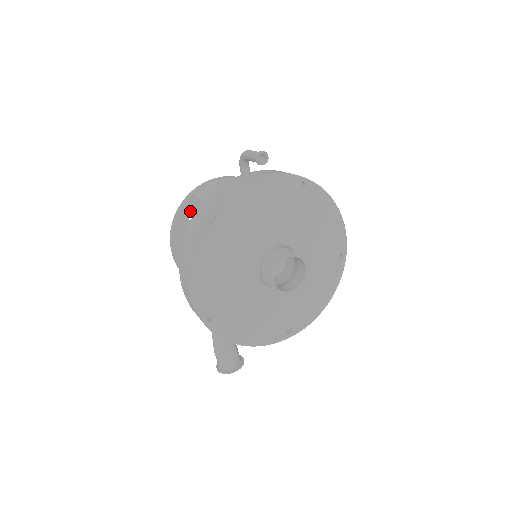
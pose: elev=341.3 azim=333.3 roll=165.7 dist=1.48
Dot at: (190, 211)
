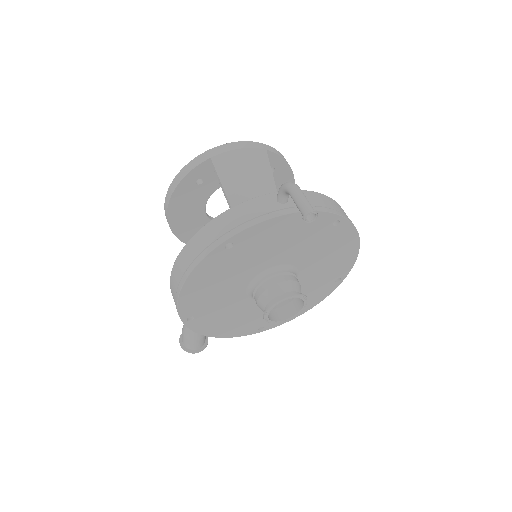
Dot at: (200, 174)
